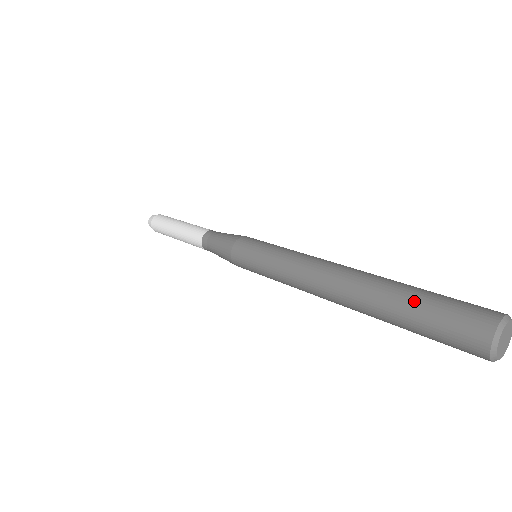
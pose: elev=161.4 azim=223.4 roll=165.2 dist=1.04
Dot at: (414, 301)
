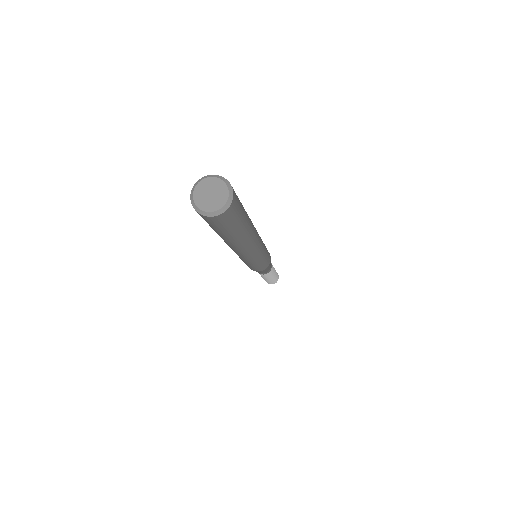
Dot at: occluded
